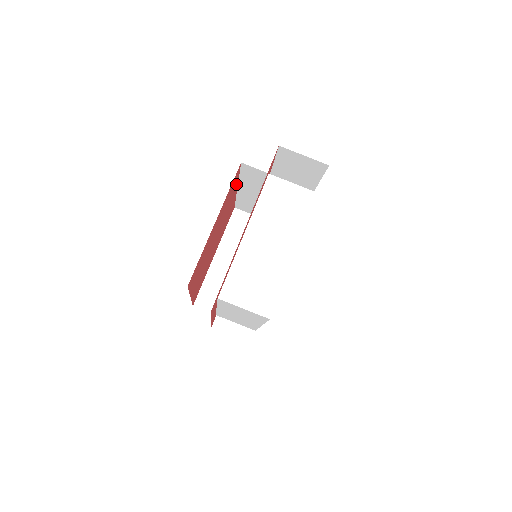
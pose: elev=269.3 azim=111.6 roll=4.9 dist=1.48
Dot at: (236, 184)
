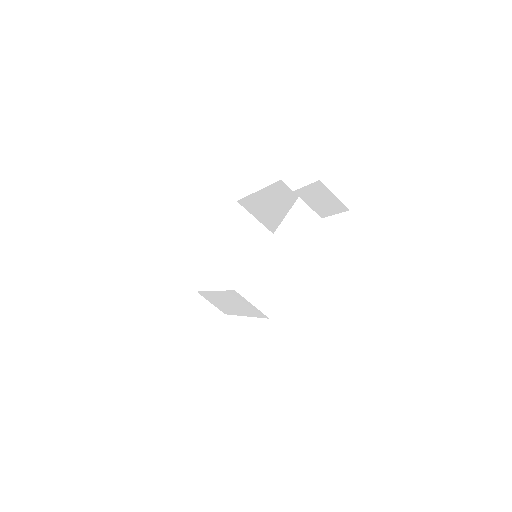
Dot at: occluded
